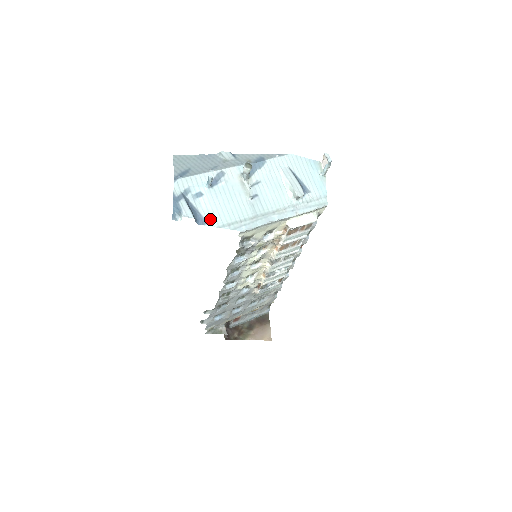
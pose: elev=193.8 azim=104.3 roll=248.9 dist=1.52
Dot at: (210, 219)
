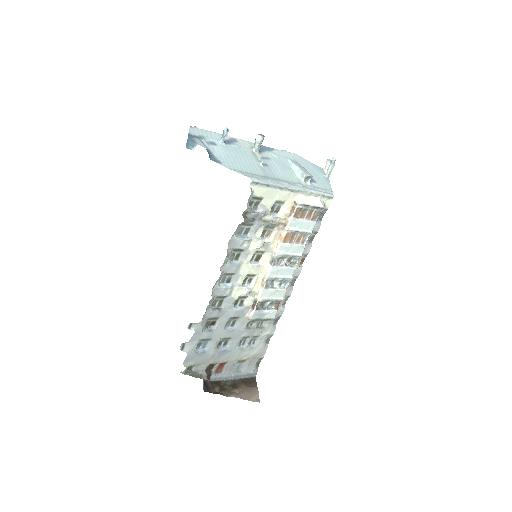
Dot at: (222, 161)
